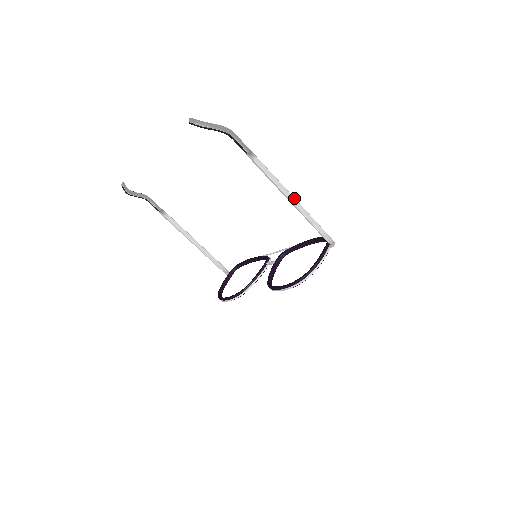
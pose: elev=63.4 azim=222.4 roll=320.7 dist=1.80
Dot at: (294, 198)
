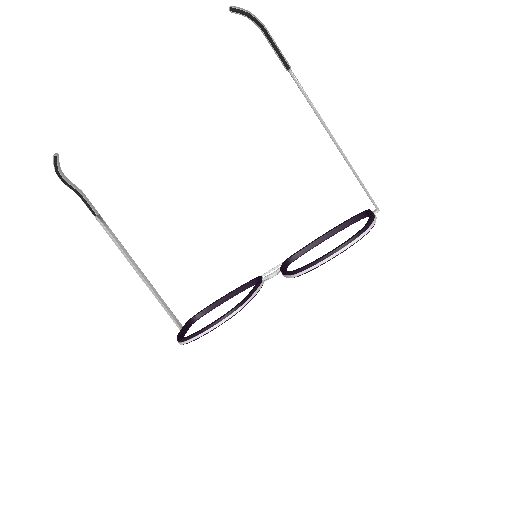
Dot at: (335, 140)
